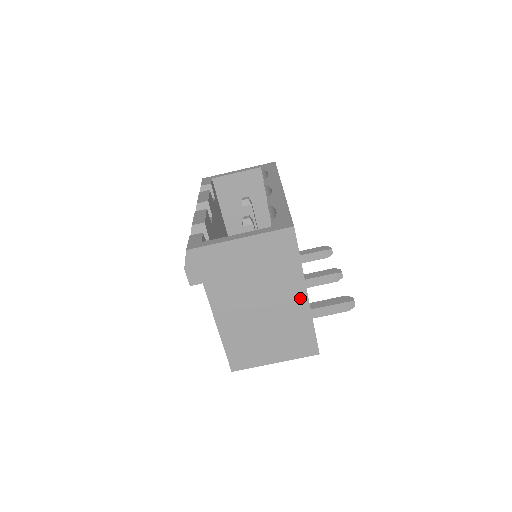
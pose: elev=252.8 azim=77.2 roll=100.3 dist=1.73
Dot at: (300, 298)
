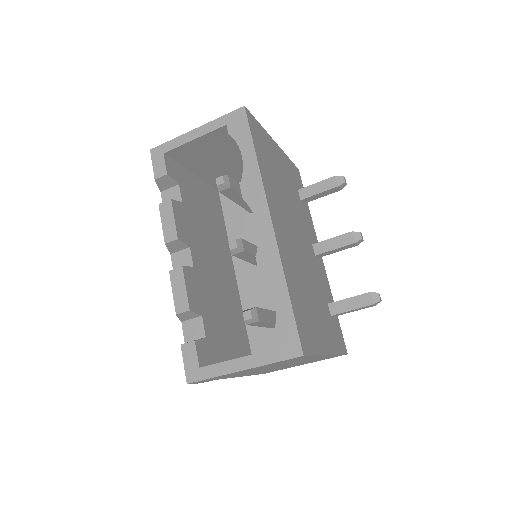
Dot at: occluded
